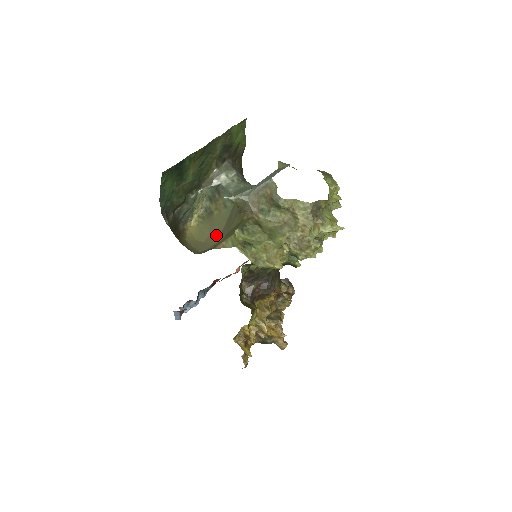
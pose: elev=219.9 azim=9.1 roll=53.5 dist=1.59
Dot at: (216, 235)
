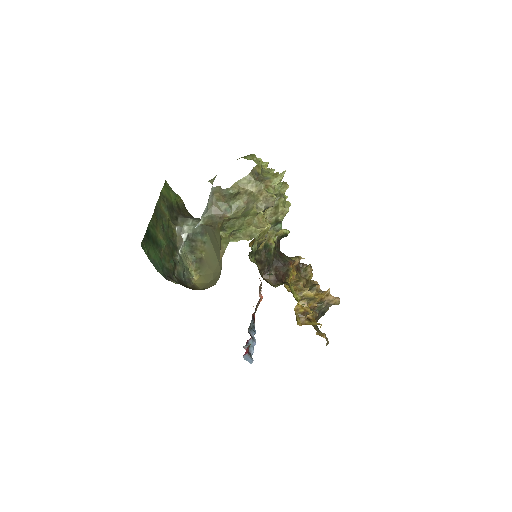
Dot at: (216, 266)
